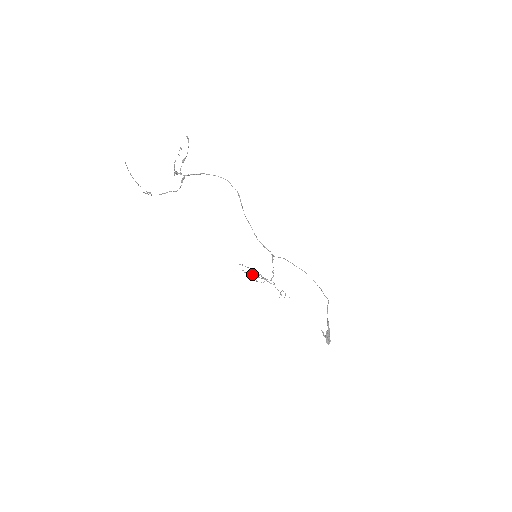
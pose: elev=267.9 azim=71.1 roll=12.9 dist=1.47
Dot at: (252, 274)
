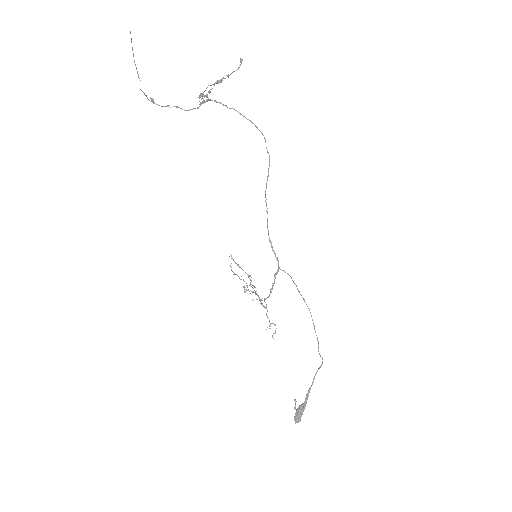
Dot at: occluded
